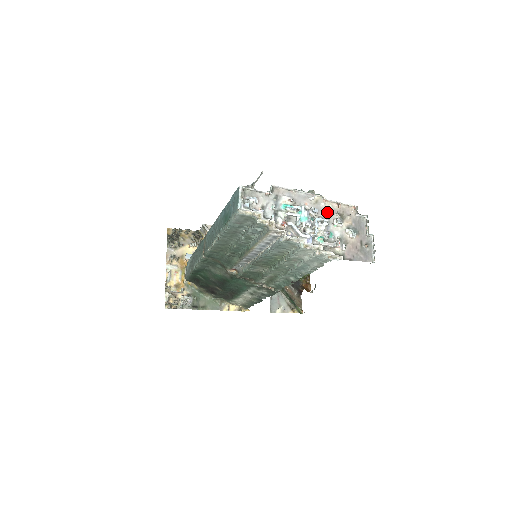
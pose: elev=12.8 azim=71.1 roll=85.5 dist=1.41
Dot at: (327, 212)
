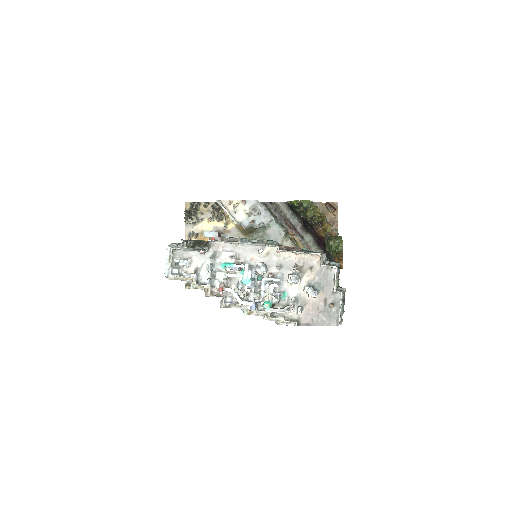
Dot at: (281, 266)
